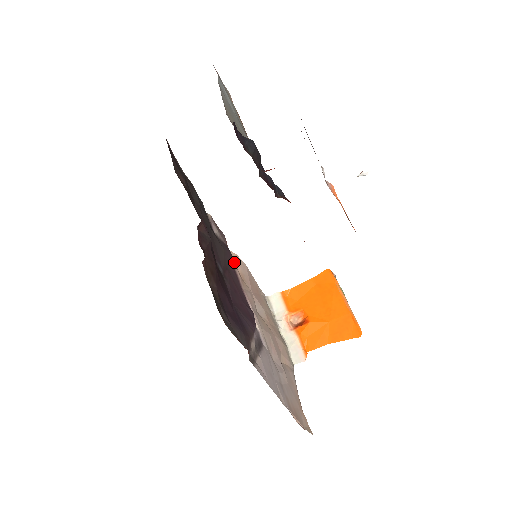
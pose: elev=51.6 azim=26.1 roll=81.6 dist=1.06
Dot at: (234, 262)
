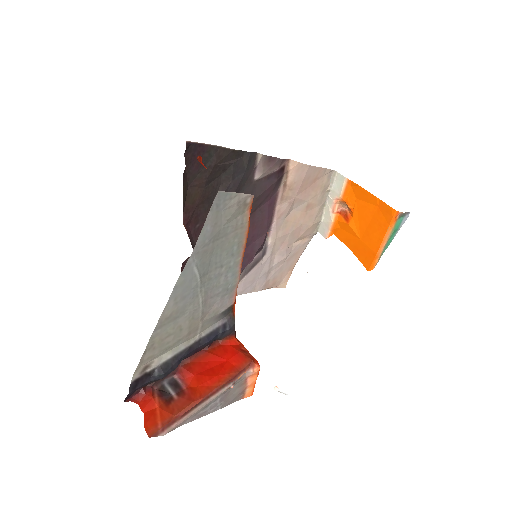
Dot at: (284, 178)
